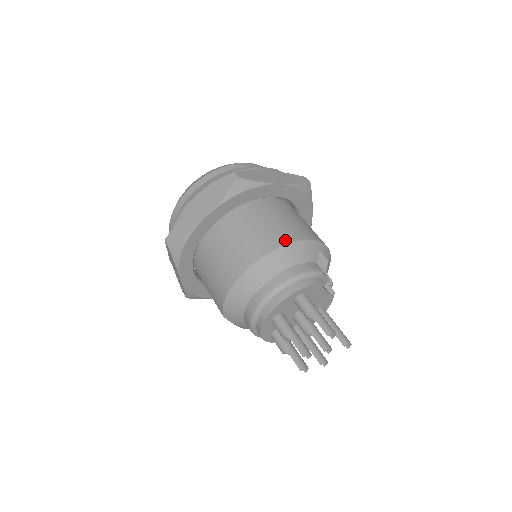
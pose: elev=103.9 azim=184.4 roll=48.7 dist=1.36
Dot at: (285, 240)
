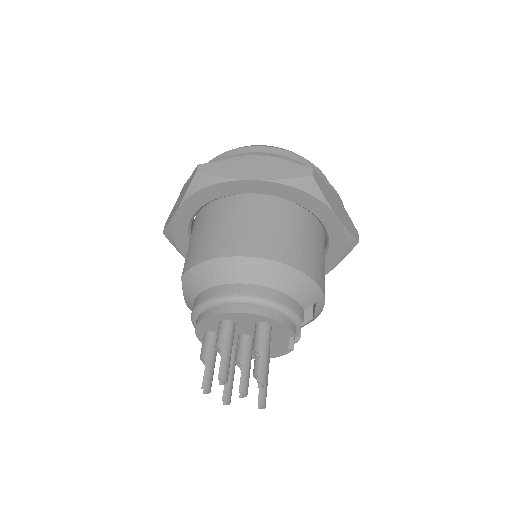
Dot at: (300, 265)
